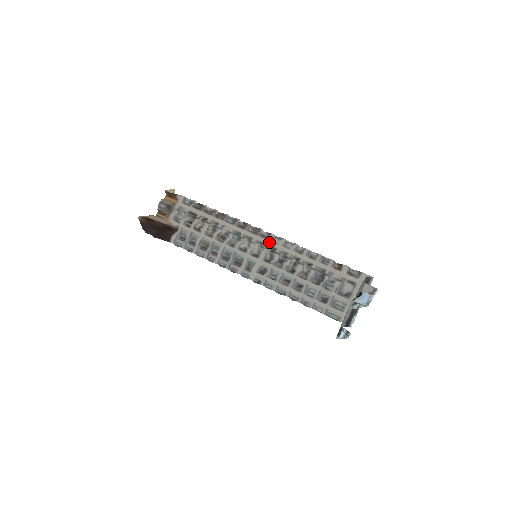
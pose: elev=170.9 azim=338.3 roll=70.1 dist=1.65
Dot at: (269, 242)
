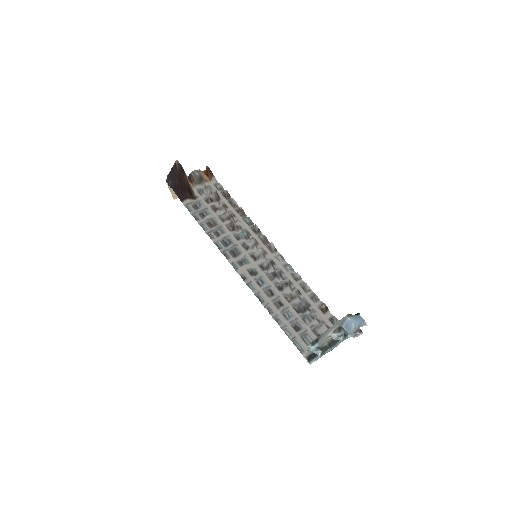
Dot at: (272, 256)
